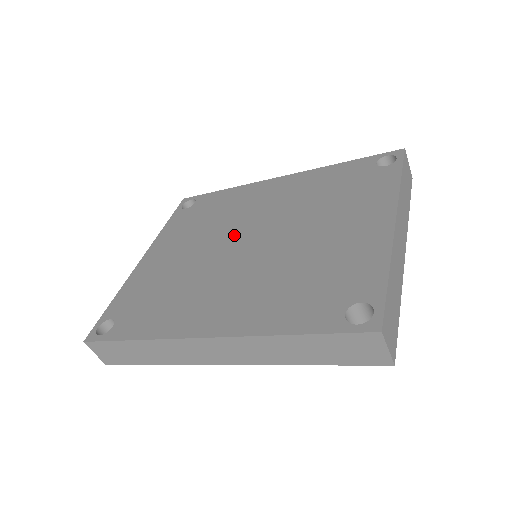
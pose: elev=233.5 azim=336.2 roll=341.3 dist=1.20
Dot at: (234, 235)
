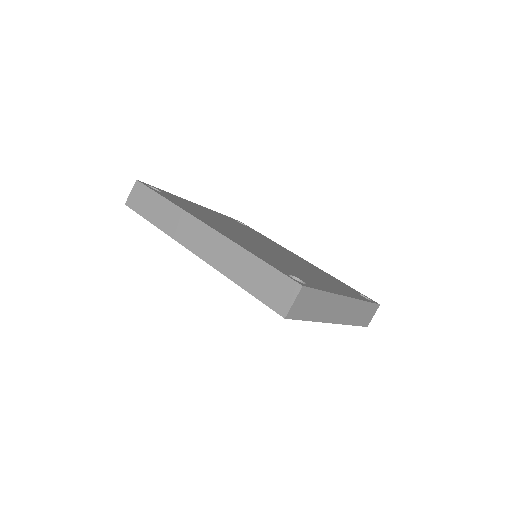
Dot at: (257, 239)
